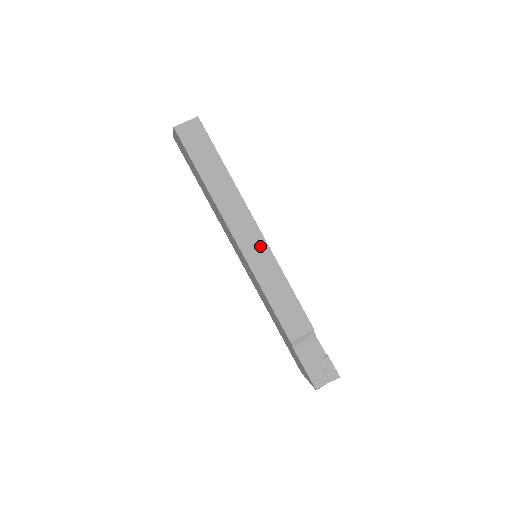
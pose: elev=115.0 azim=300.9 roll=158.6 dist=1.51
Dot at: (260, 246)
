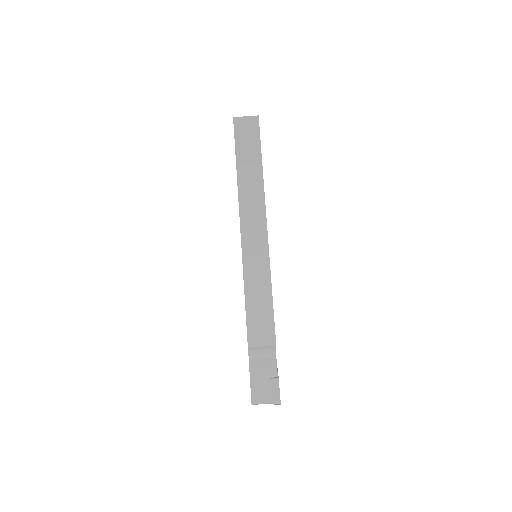
Dot at: (261, 246)
